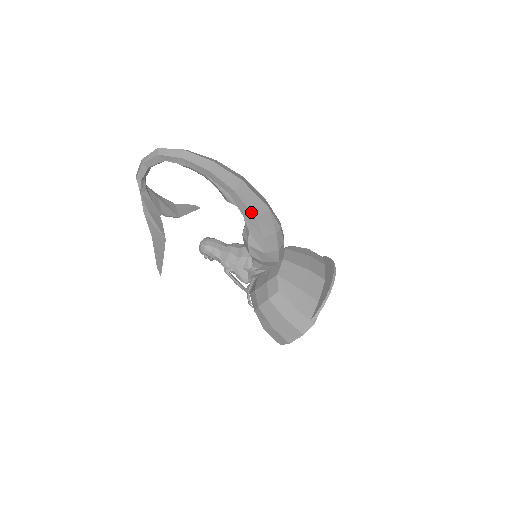
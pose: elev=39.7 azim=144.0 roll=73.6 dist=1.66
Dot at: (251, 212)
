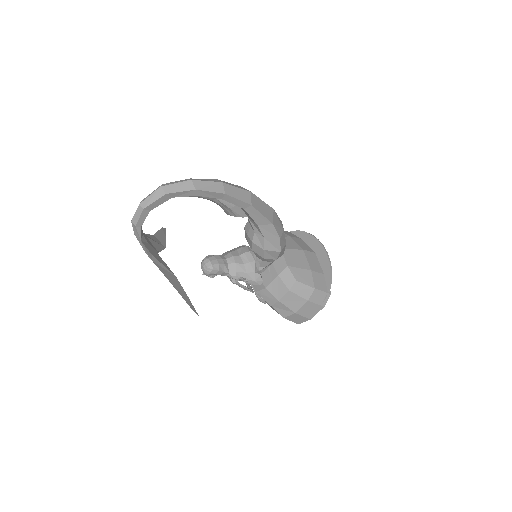
Dot at: (268, 219)
